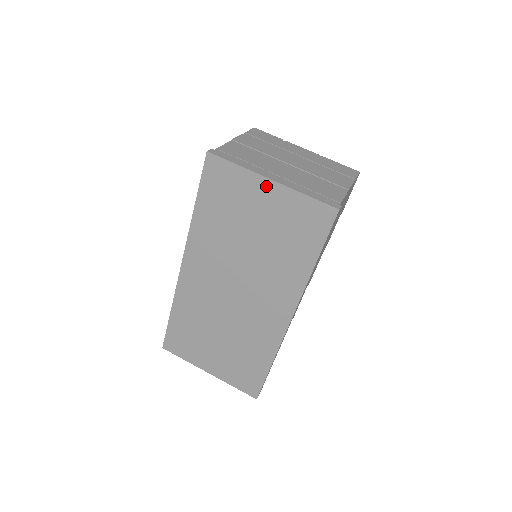
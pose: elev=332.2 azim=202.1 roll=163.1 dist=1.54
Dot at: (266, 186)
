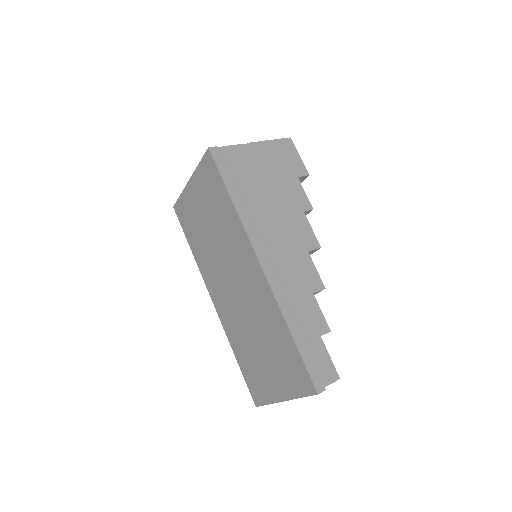
Dot at: (191, 187)
